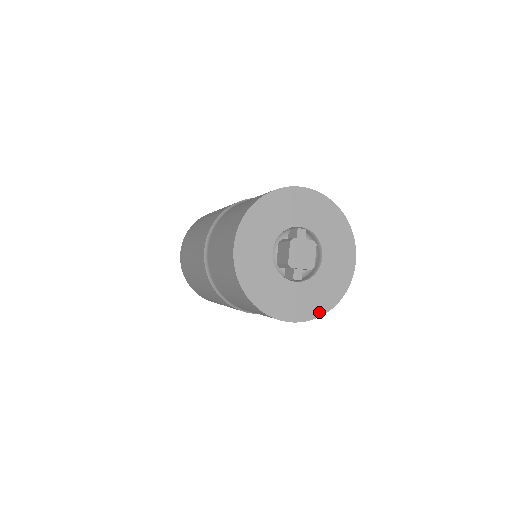
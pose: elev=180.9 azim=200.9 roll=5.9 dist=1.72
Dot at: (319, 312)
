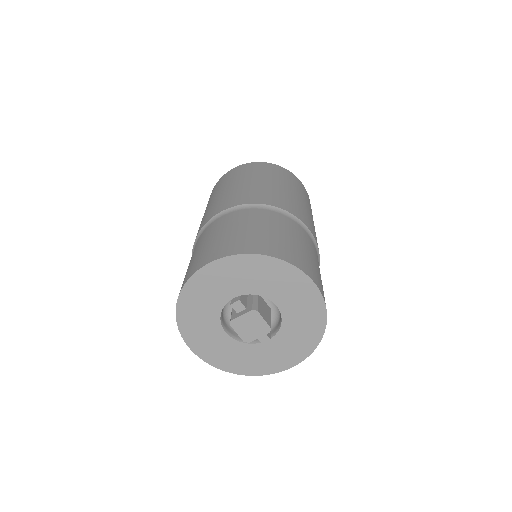
Dot at: (310, 348)
